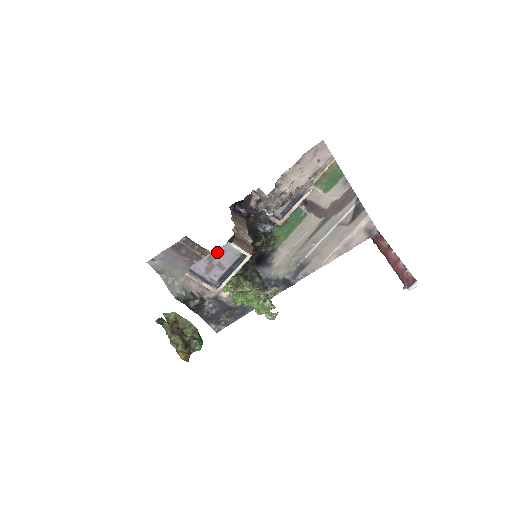
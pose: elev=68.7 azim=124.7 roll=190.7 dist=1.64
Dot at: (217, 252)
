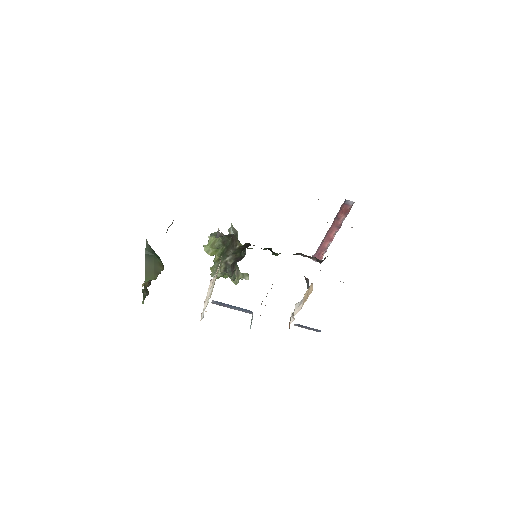
Dot at: occluded
